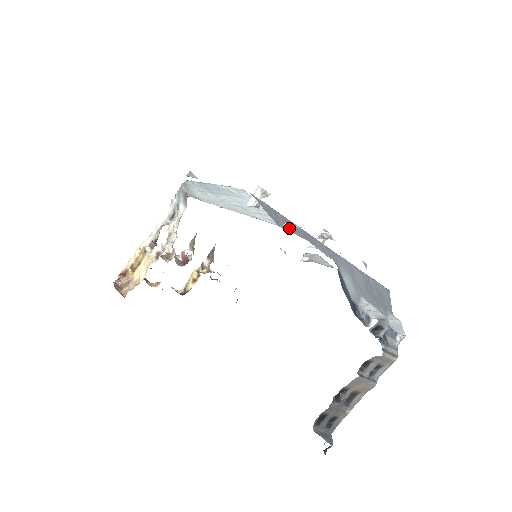
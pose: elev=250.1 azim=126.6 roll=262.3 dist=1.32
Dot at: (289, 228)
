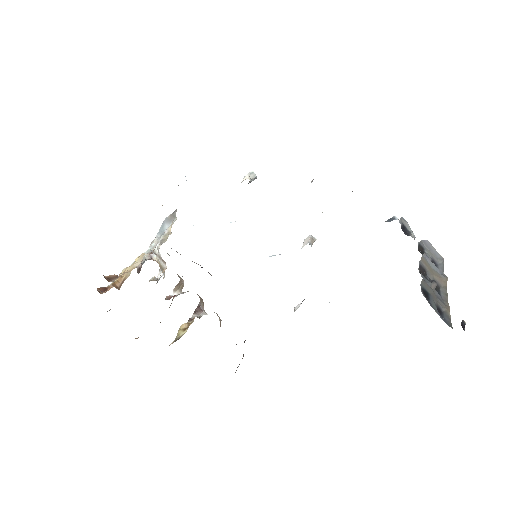
Dot at: occluded
